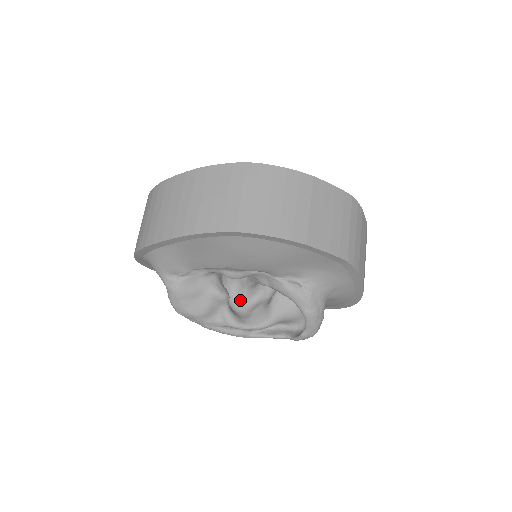
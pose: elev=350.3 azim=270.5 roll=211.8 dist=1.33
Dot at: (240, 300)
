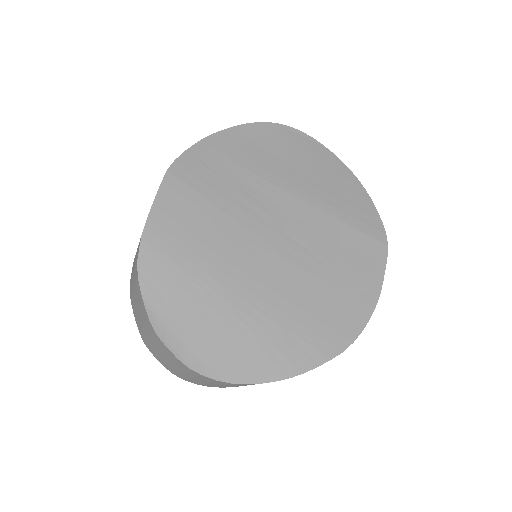
Dot at: occluded
